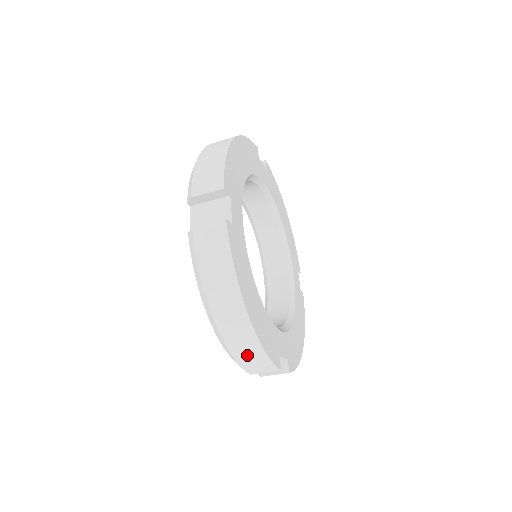
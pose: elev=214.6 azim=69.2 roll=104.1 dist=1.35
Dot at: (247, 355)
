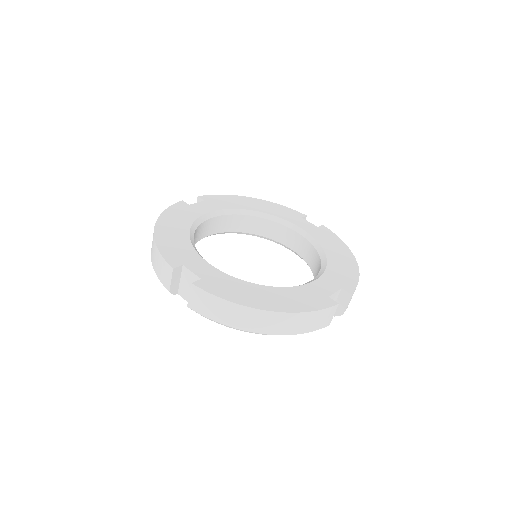
Dot at: (304, 324)
